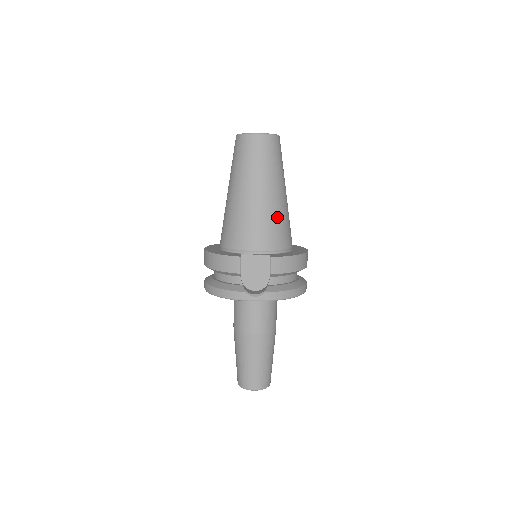
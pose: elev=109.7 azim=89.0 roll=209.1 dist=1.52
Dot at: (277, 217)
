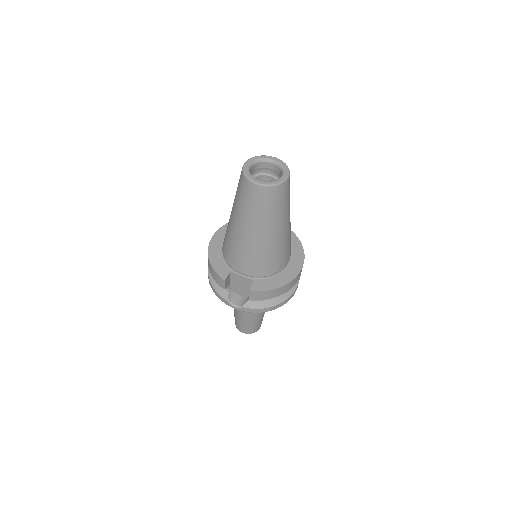
Dot at: (267, 253)
